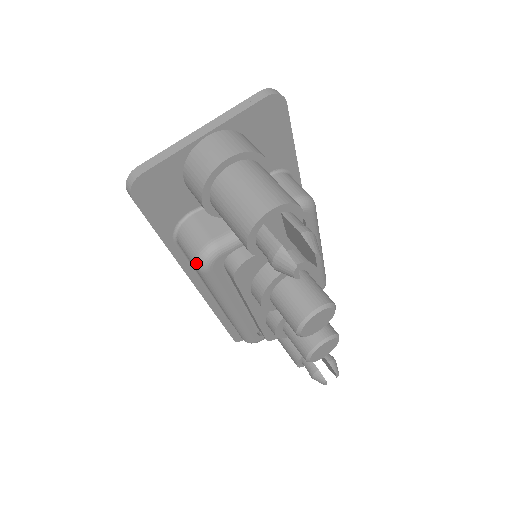
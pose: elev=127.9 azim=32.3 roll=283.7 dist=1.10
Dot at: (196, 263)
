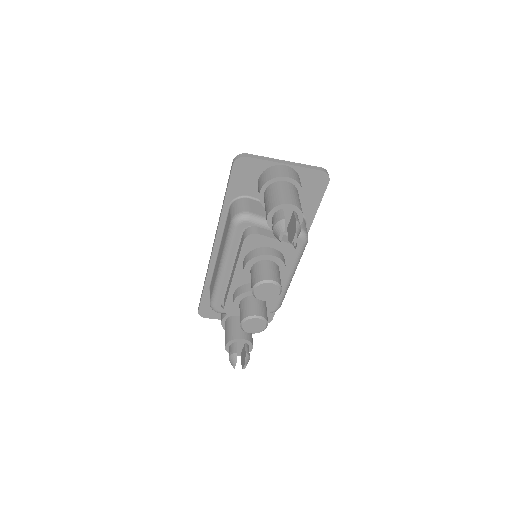
Dot at: (234, 217)
